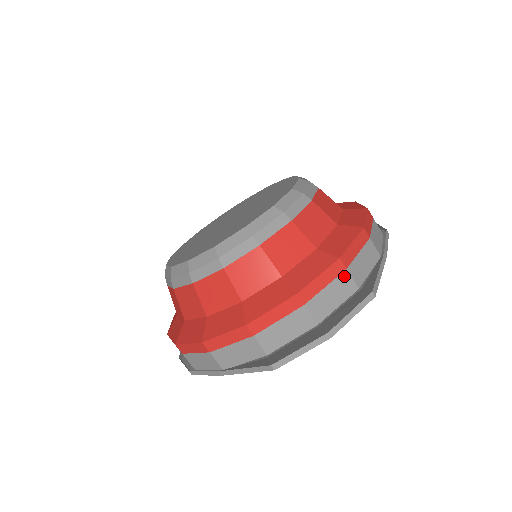
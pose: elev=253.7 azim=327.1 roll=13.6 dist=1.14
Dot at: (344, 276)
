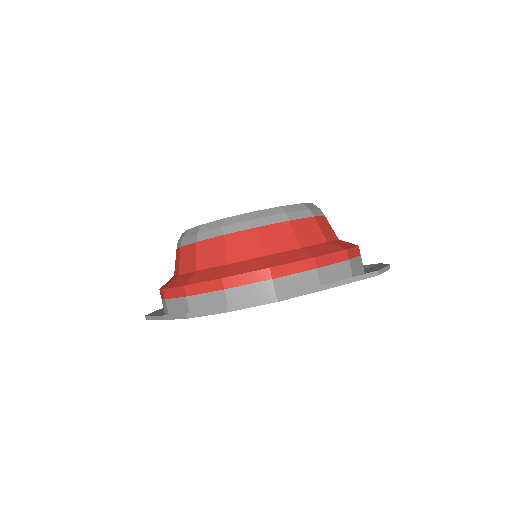
Dot at: occluded
